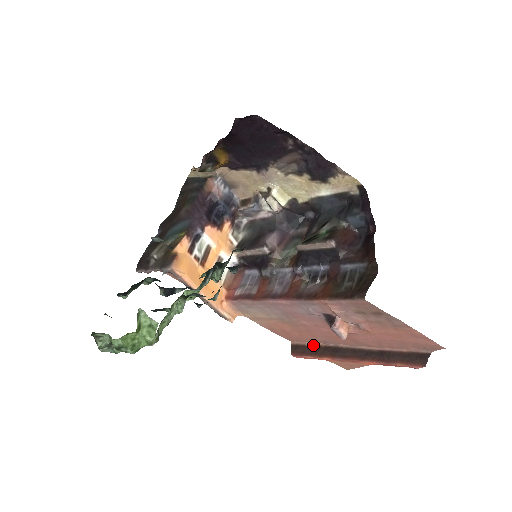
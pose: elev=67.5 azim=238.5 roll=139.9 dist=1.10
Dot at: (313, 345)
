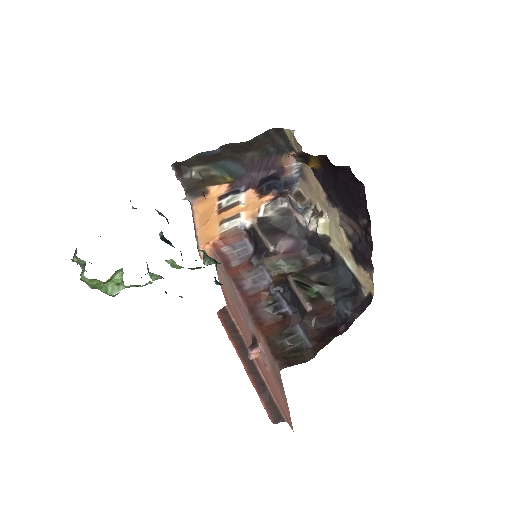
Dot at: (235, 325)
